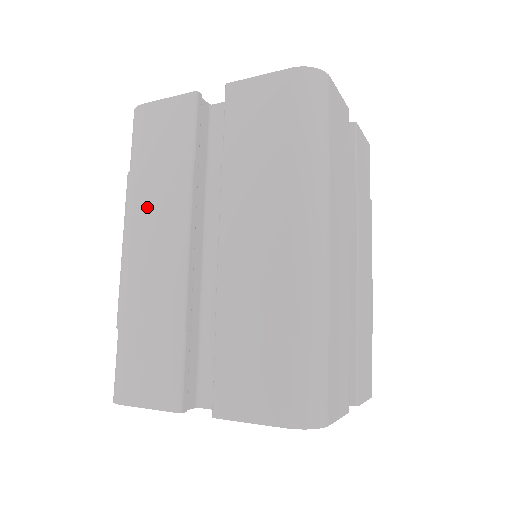
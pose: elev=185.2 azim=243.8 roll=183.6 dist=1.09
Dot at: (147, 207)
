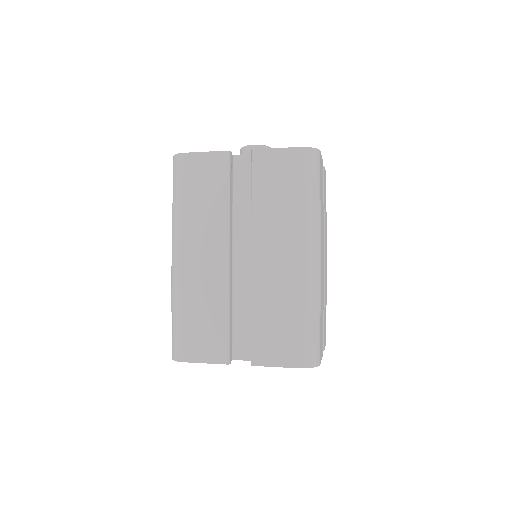
Dot at: (195, 230)
